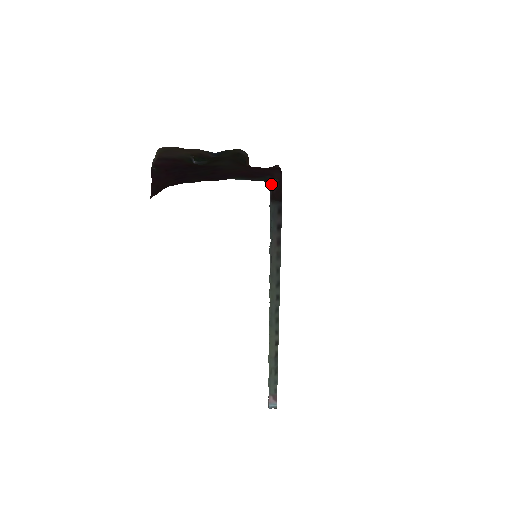
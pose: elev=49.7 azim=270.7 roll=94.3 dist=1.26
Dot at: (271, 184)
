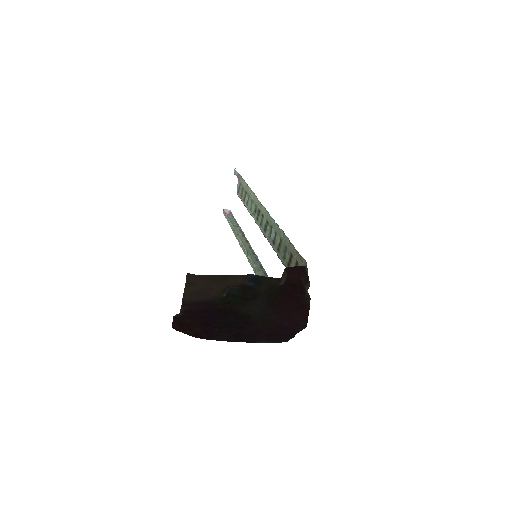
Dot at: occluded
